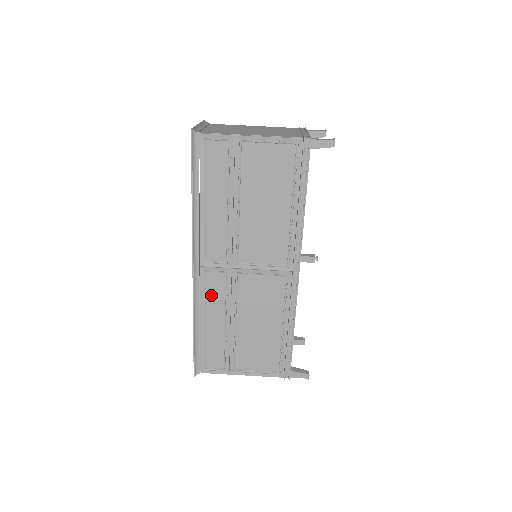
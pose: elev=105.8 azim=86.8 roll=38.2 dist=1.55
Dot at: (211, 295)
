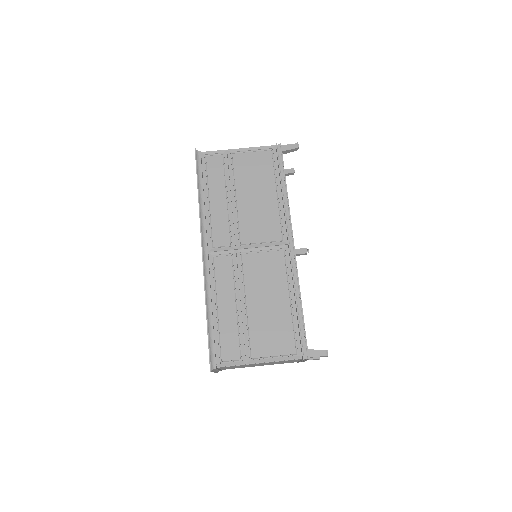
Dot at: (220, 279)
